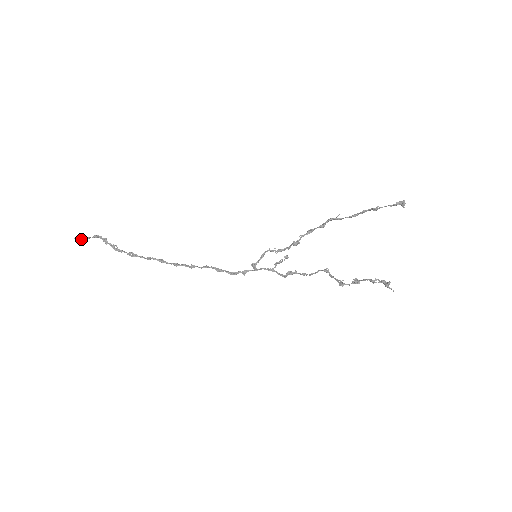
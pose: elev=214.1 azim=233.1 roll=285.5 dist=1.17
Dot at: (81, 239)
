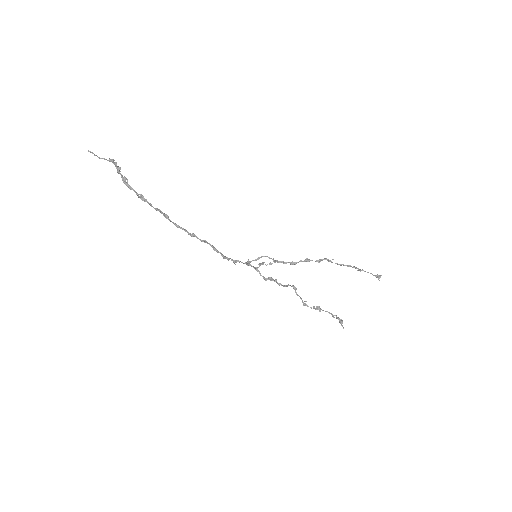
Dot at: occluded
